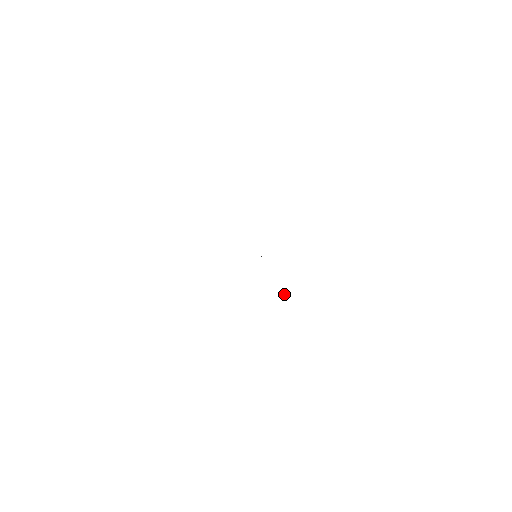
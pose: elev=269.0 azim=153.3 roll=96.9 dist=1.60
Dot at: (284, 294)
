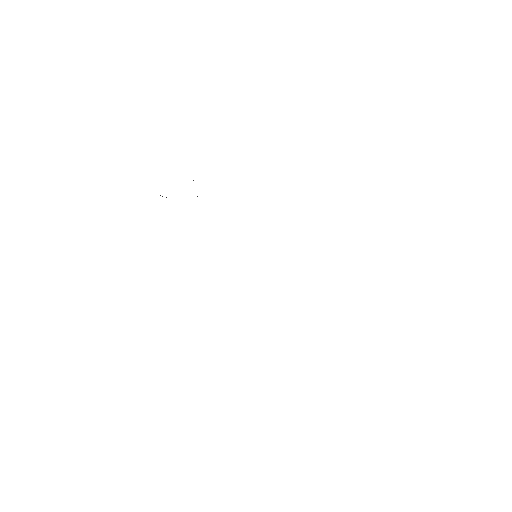
Dot at: occluded
